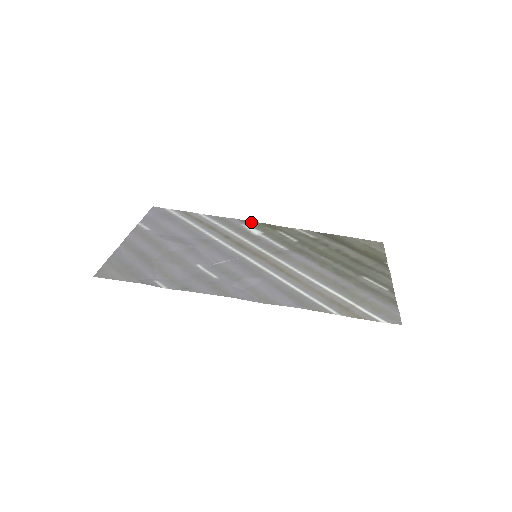
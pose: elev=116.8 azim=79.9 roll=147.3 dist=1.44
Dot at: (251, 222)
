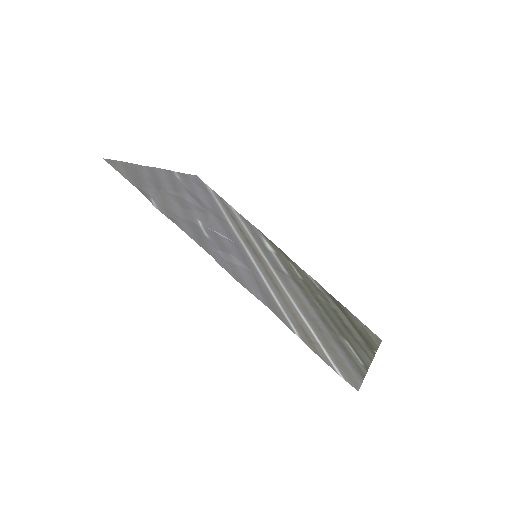
Dot at: (271, 241)
